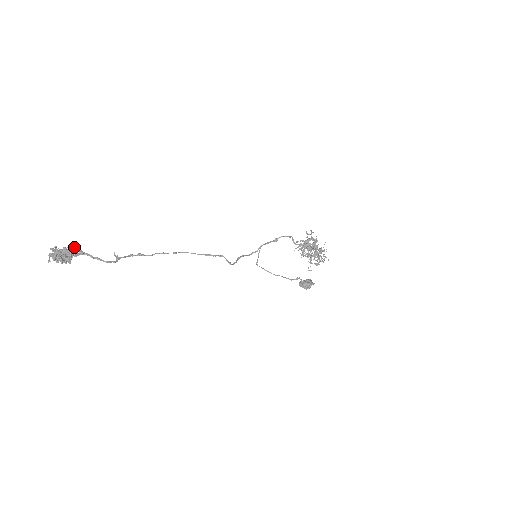
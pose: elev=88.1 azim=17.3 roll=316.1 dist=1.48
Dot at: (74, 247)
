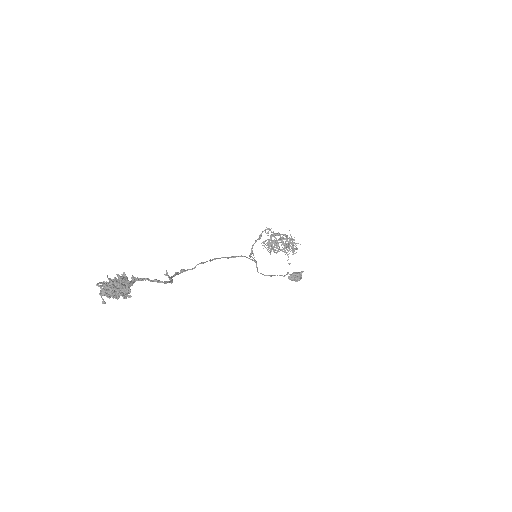
Dot at: (124, 273)
